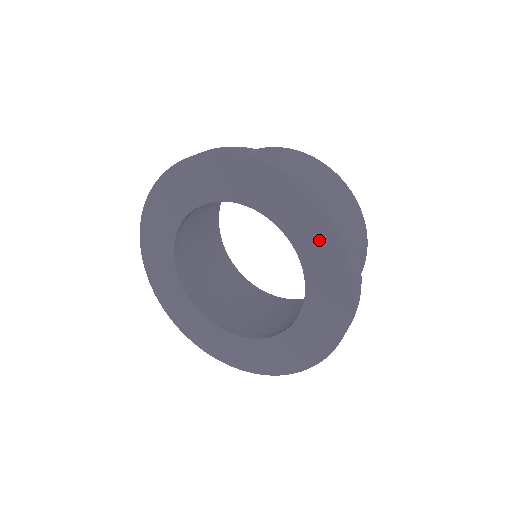
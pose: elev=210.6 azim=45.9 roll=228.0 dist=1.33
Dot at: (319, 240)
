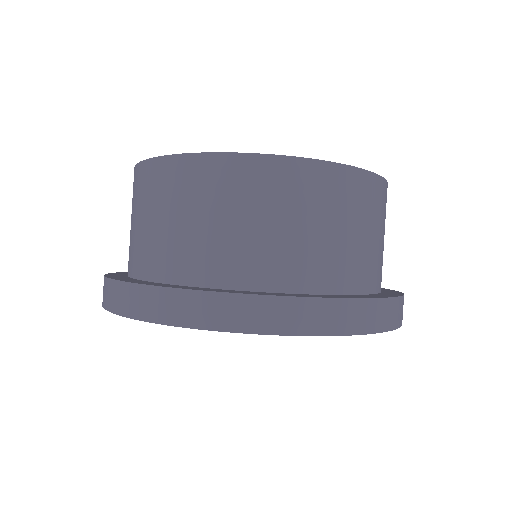
Dot at: occluded
